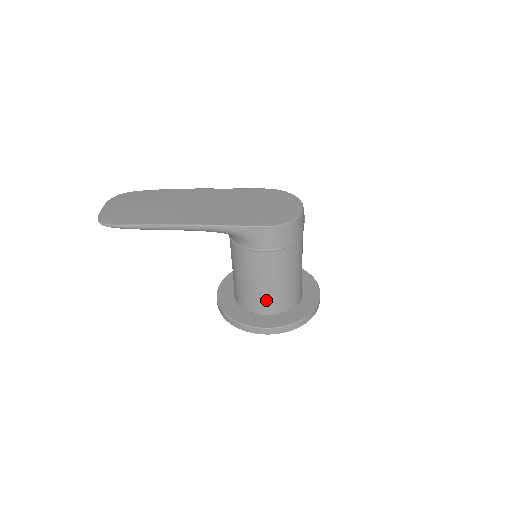
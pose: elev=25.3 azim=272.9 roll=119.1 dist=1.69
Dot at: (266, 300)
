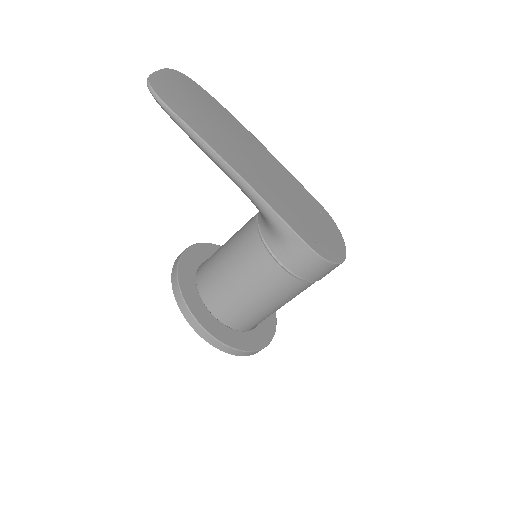
Dot at: (232, 307)
